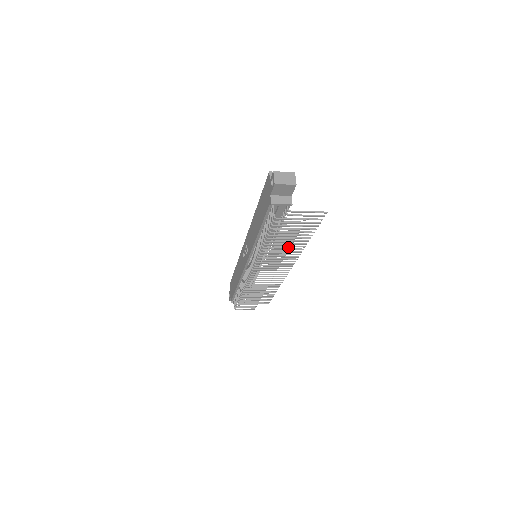
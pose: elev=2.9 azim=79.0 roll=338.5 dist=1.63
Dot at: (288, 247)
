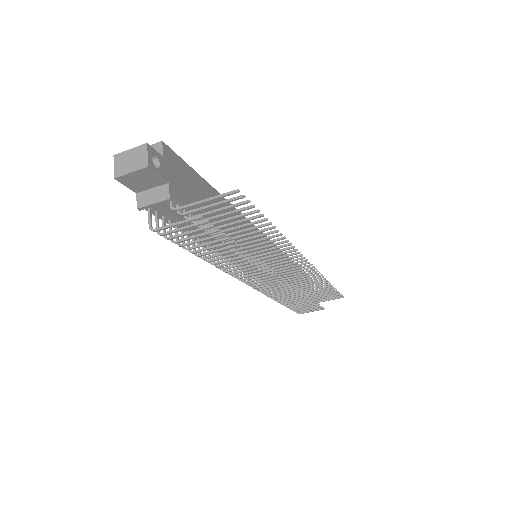
Dot at: (244, 251)
